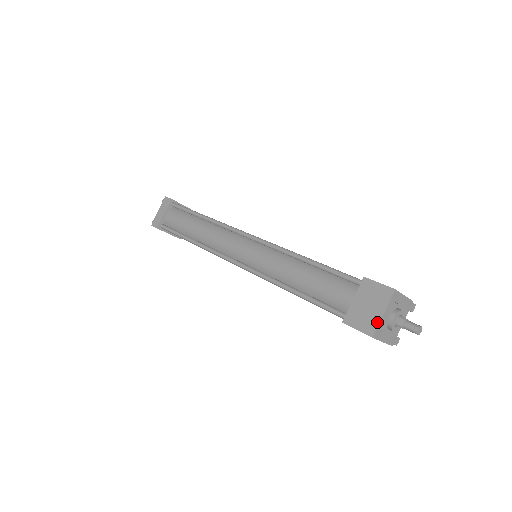
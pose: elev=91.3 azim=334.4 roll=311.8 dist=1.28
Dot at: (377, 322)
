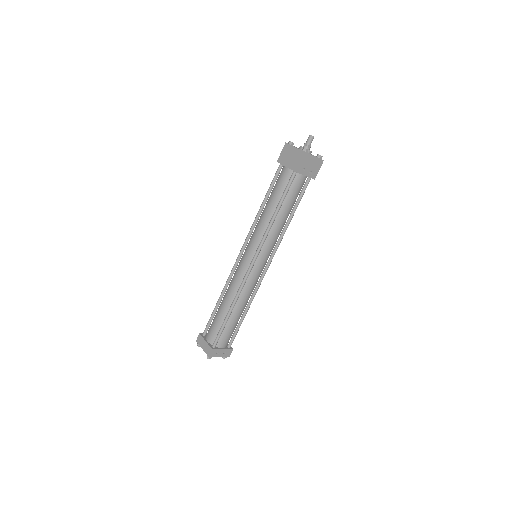
Dot at: (298, 150)
